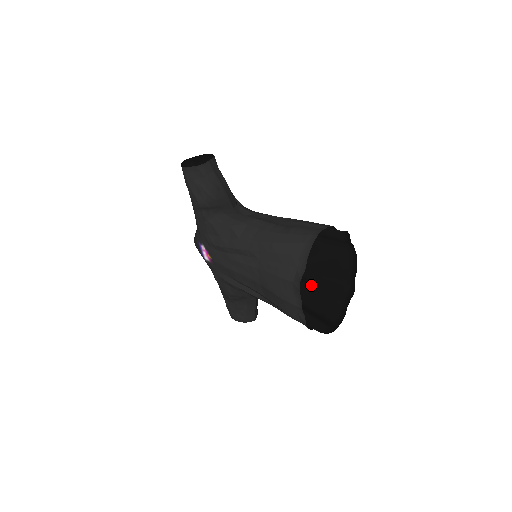
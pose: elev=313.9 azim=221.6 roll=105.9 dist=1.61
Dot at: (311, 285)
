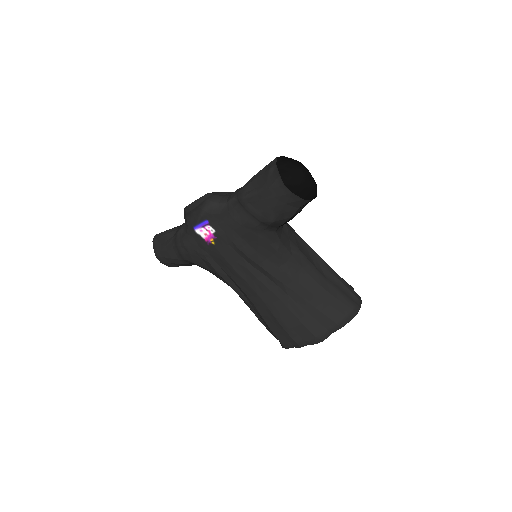
Dot at: occluded
